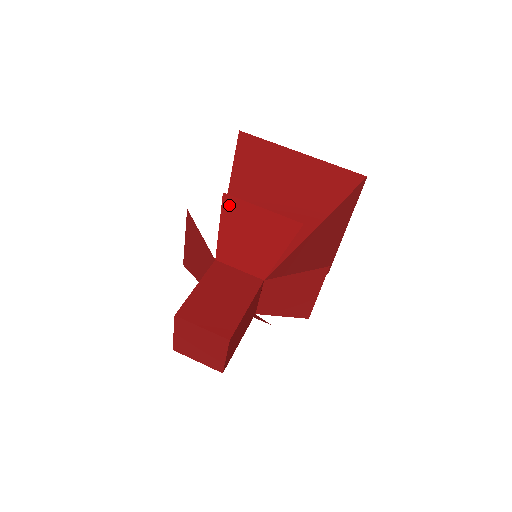
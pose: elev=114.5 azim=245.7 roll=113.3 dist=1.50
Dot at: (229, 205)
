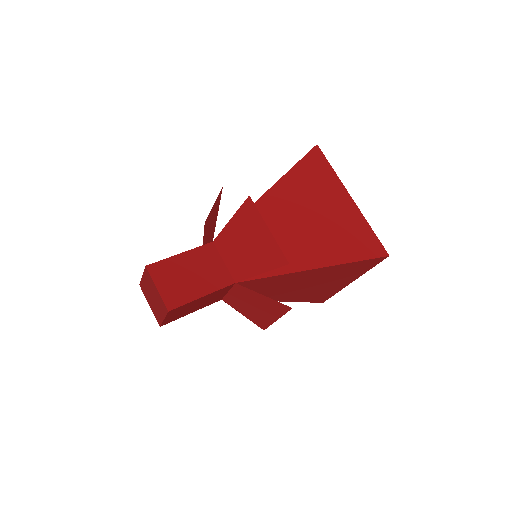
Dot at: (247, 208)
